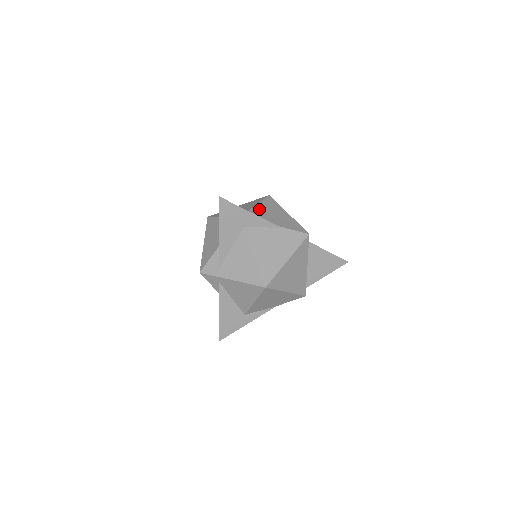
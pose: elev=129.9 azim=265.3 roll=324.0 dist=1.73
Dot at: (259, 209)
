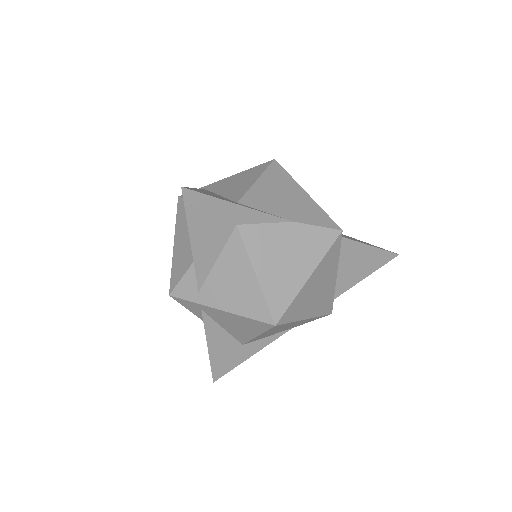
Dot at: occluded
